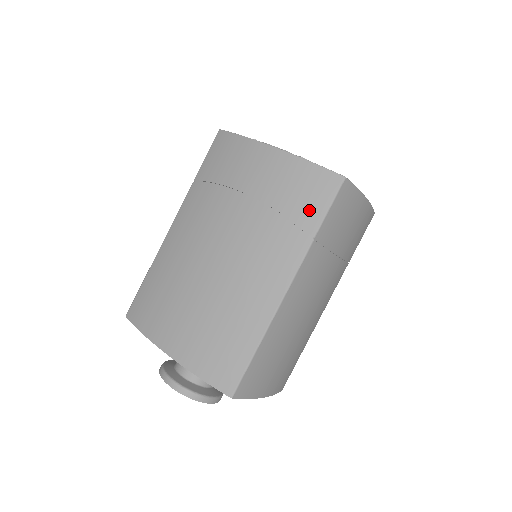
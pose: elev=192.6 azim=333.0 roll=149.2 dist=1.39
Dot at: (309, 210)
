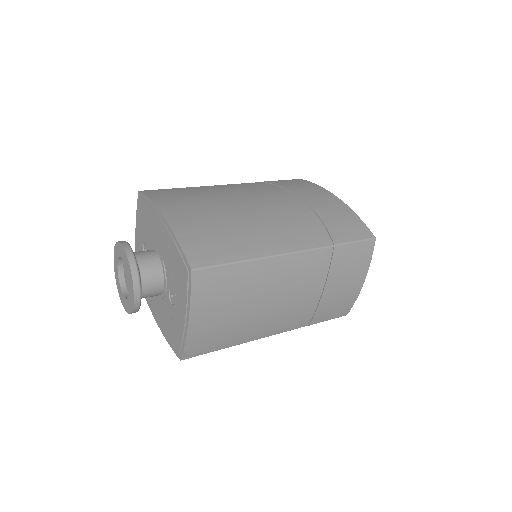
Dot at: (342, 232)
